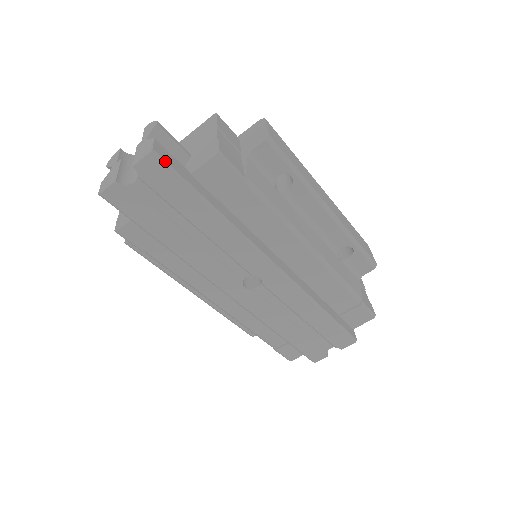
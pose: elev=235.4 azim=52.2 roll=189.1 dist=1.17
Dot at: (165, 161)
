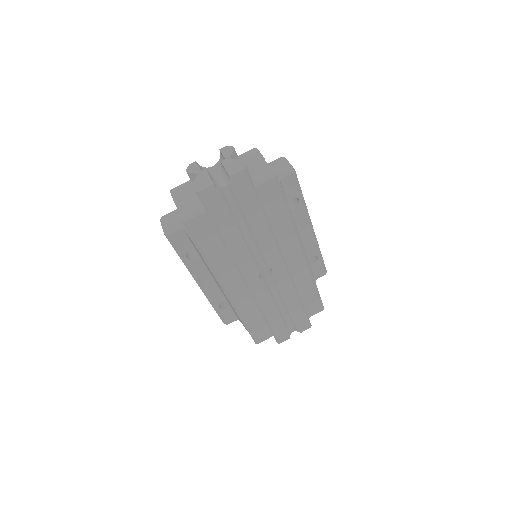
Dot at: (250, 176)
